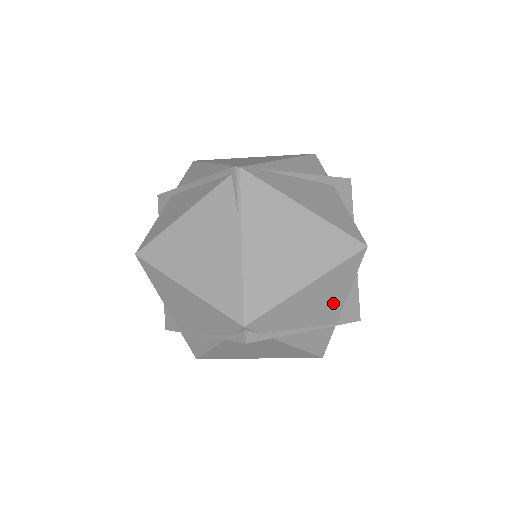
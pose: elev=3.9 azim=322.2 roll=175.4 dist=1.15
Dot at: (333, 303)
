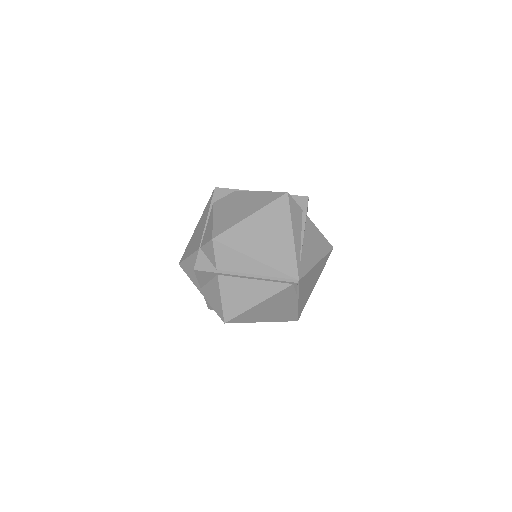
Dot at: occluded
